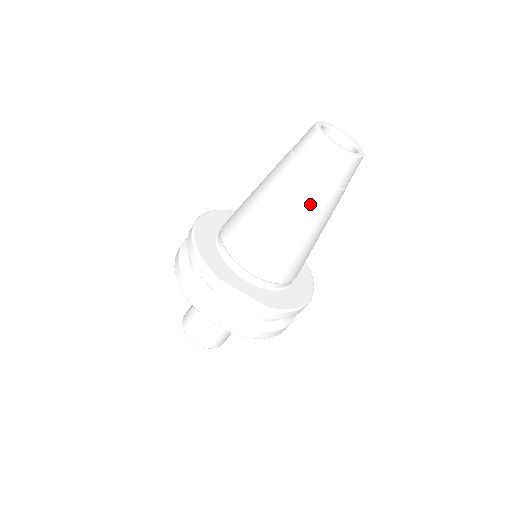
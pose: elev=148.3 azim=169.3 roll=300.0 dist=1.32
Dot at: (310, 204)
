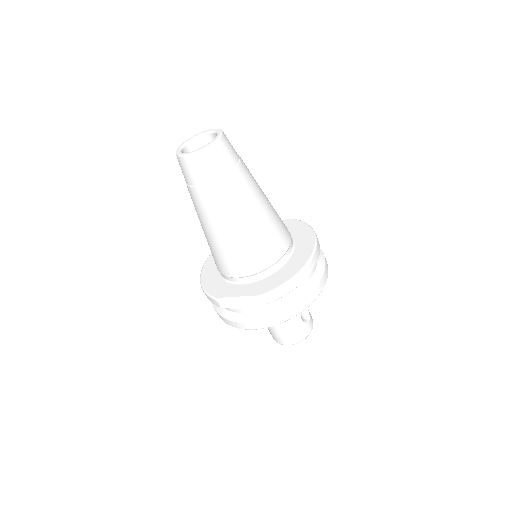
Dot at: (215, 204)
